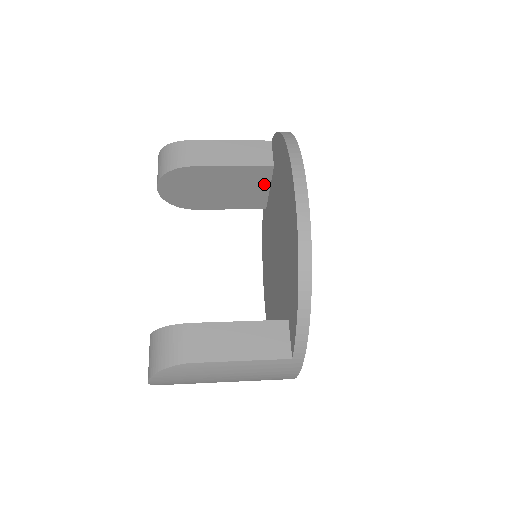
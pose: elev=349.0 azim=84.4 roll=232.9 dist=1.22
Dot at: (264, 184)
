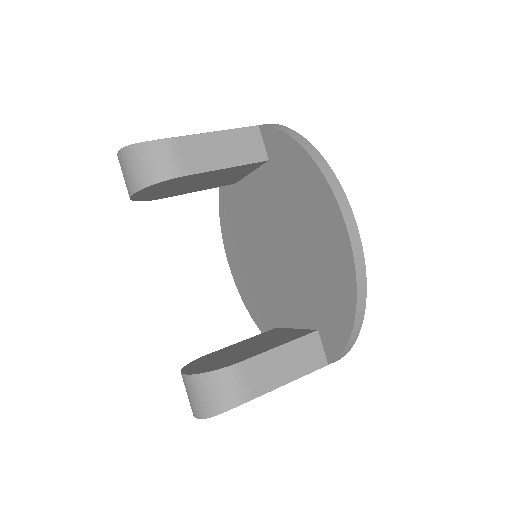
Dot at: (248, 171)
